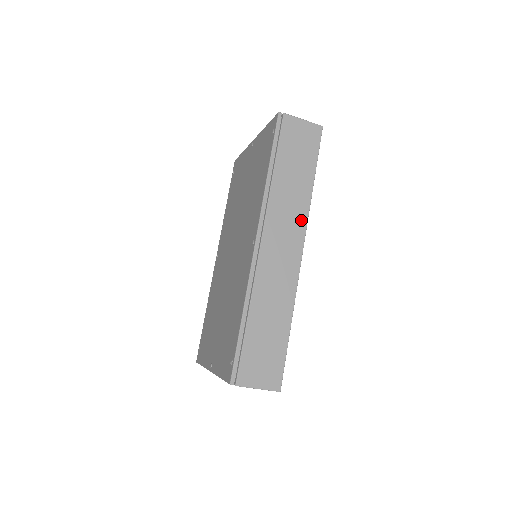
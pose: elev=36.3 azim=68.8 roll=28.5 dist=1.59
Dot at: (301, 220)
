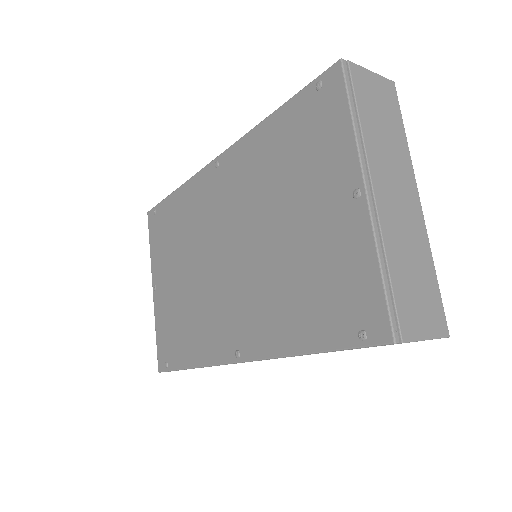
Dot at: occluded
